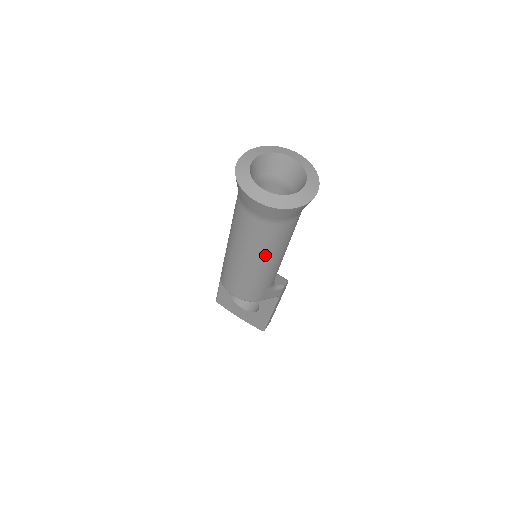
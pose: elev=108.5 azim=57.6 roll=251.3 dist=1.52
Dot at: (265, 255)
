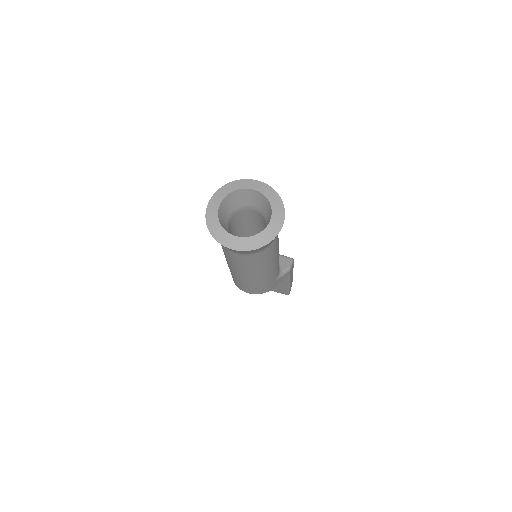
Dot at: (260, 269)
